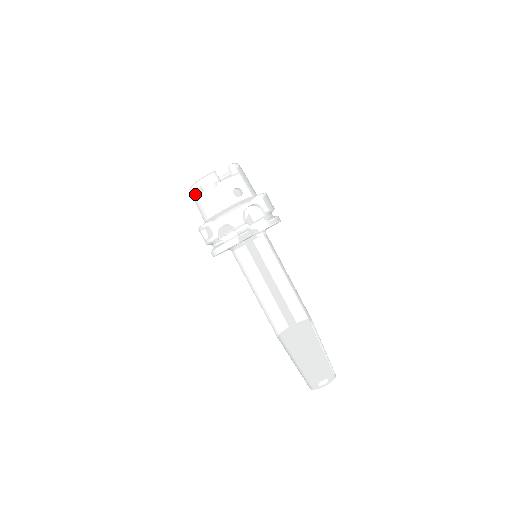
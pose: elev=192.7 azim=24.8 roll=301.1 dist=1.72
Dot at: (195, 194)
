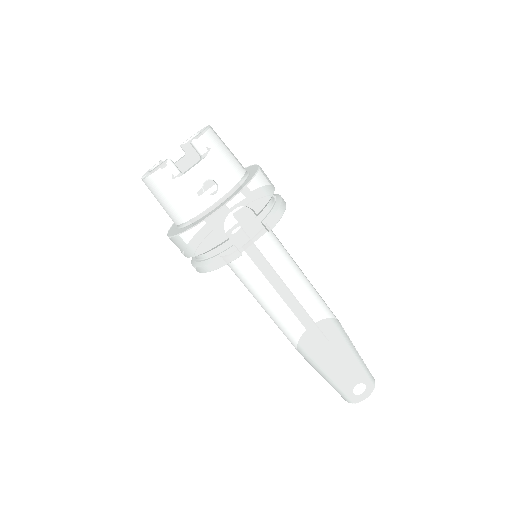
Dot at: occluded
